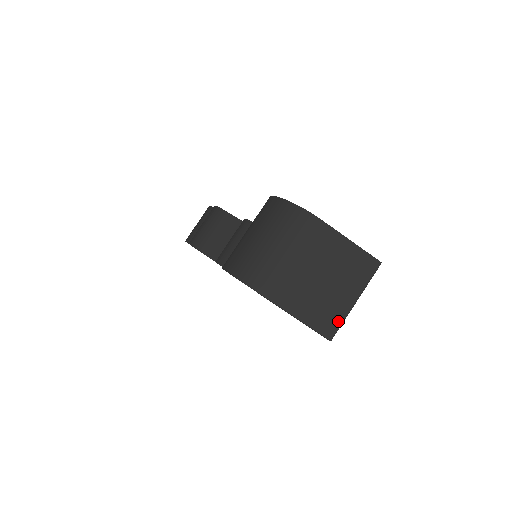
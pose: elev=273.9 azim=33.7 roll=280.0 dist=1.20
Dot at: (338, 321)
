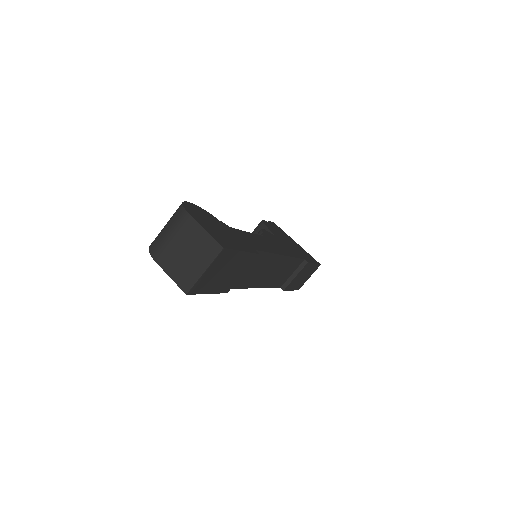
Dot at: (192, 282)
